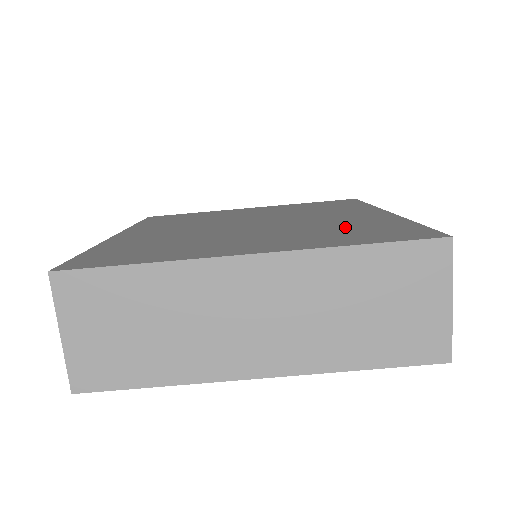
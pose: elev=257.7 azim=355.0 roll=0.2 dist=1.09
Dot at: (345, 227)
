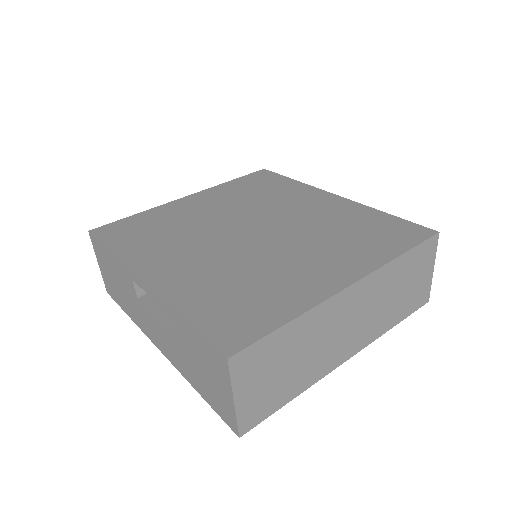
Dot at: (349, 228)
